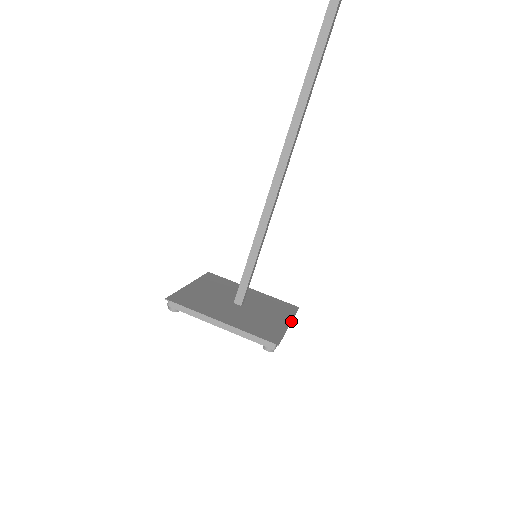
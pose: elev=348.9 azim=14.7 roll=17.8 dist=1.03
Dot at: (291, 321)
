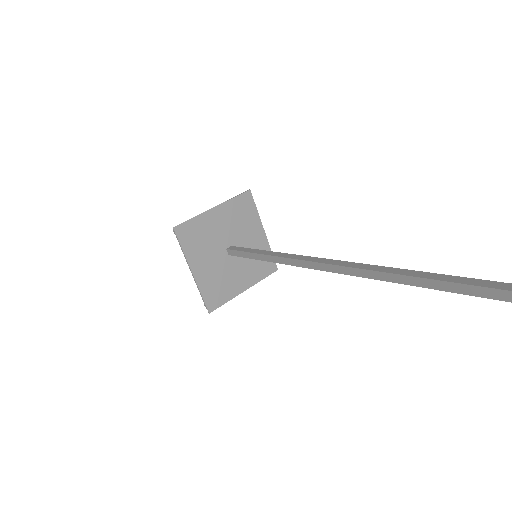
Dot at: occluded
